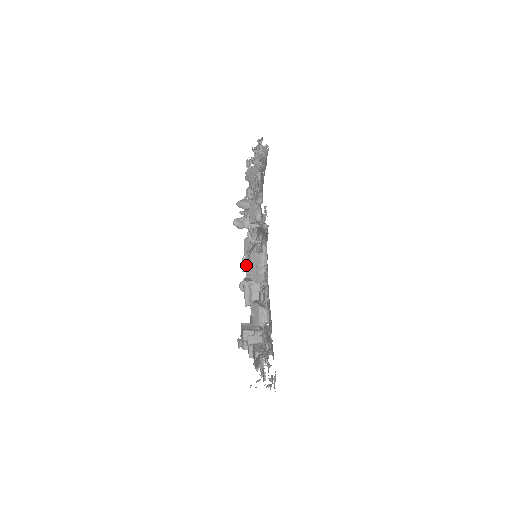
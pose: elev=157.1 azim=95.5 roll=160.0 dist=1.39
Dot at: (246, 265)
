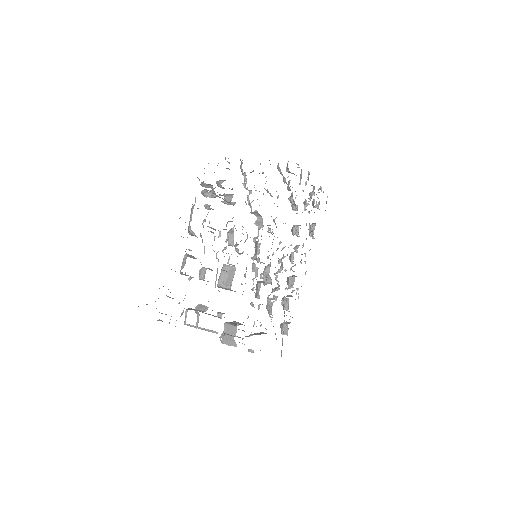
Dot at: (265, 277)
